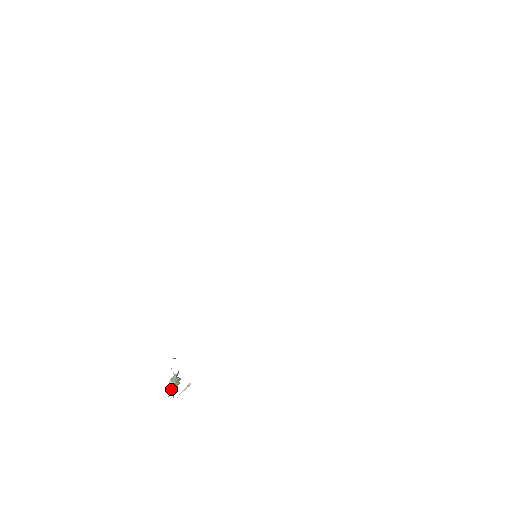
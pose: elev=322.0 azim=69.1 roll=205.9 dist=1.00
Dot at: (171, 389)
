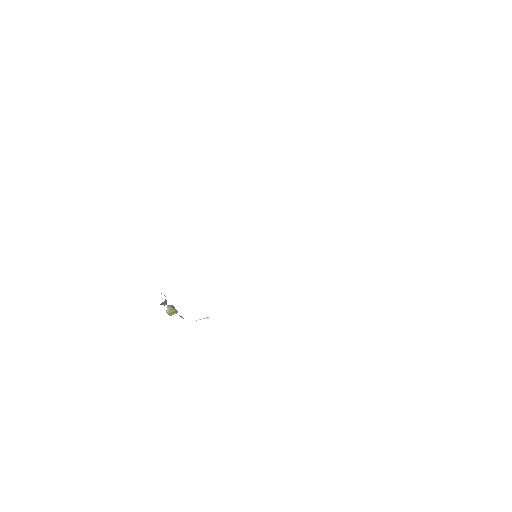
Dot at: (167, 312)
